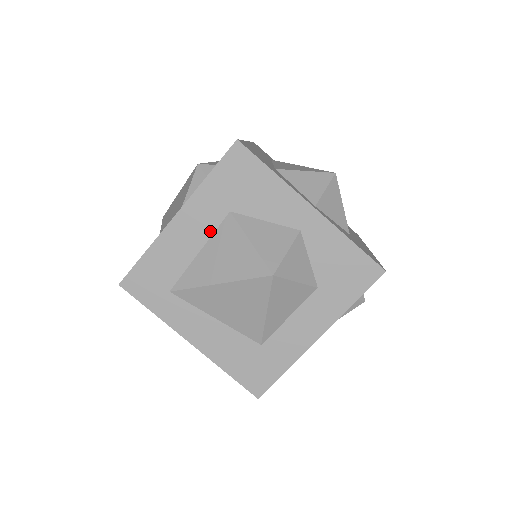
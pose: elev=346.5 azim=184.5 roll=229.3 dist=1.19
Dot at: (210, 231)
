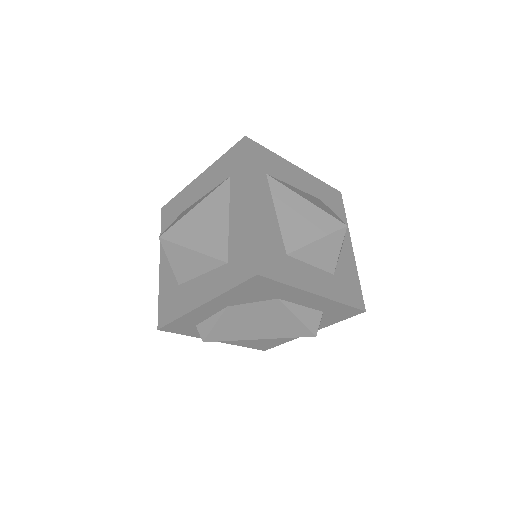
Dot at: (307, 191)
